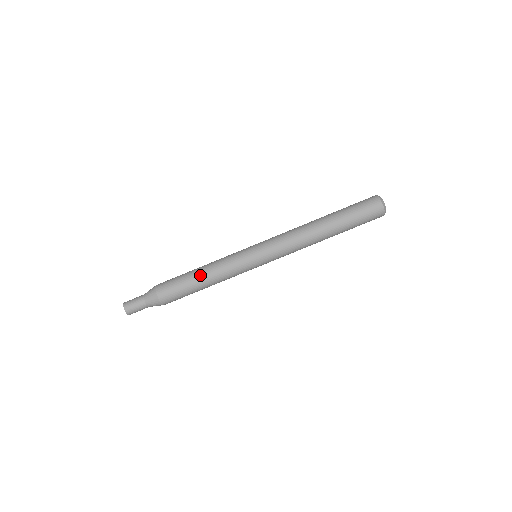
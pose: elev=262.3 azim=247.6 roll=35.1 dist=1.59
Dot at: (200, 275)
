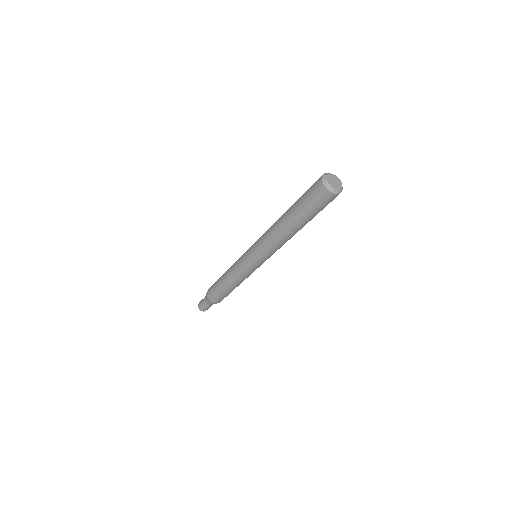
Dot at: (231, 287)
